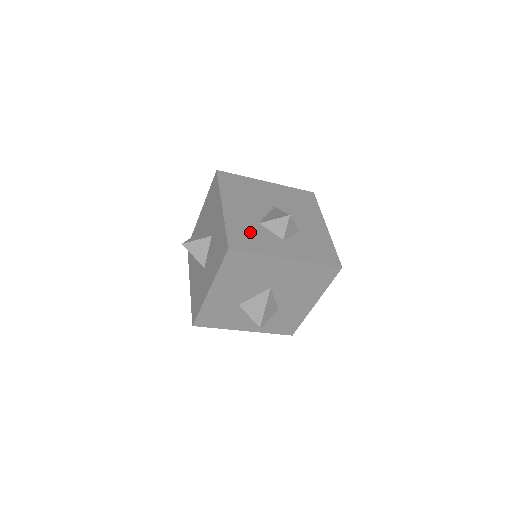
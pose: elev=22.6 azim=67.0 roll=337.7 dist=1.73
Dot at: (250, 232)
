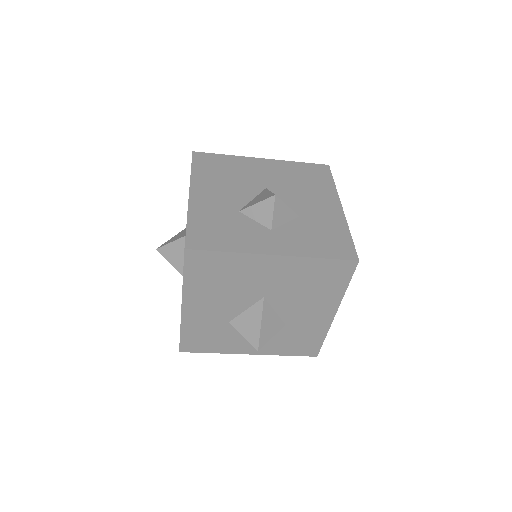
Dot at: (222, 224)
